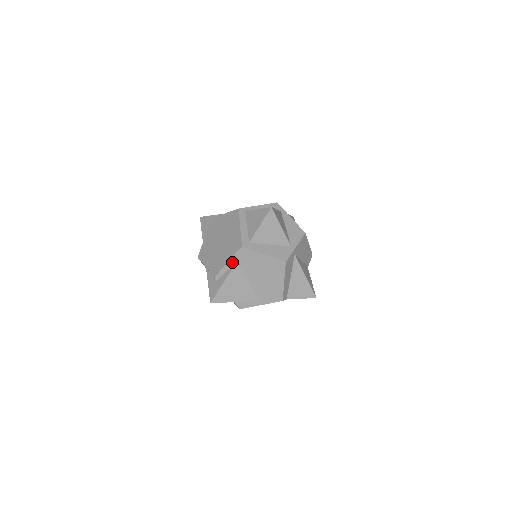
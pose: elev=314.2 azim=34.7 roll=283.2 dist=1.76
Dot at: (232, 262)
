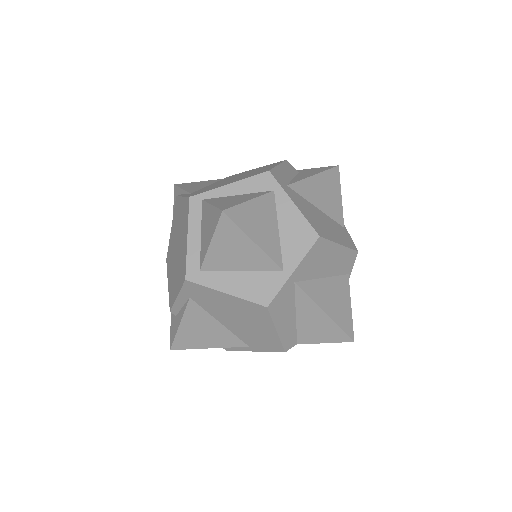
Dot at: (183, 297)
